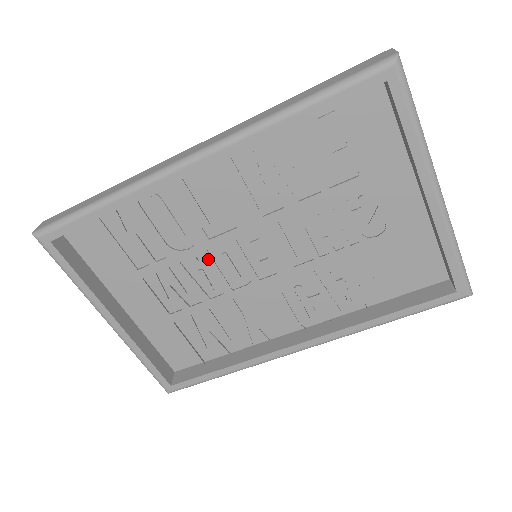
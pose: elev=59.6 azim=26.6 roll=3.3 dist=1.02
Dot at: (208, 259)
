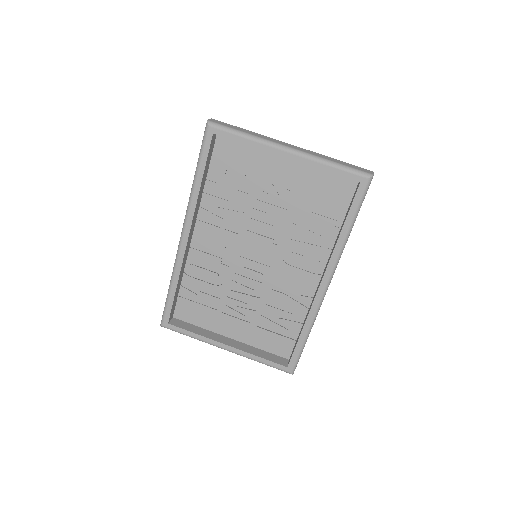
Dot at: (239, 277)
